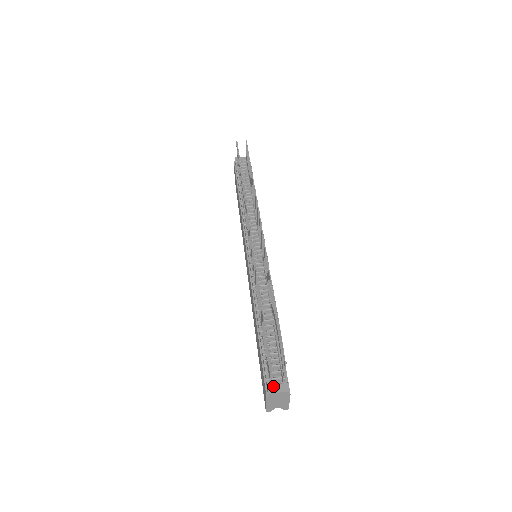
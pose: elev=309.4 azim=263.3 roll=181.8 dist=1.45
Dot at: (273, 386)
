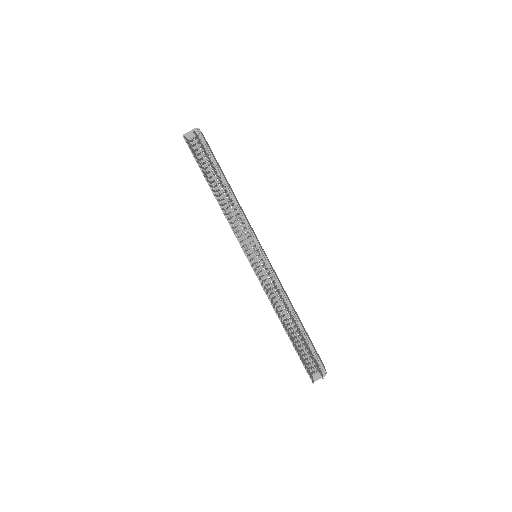
Dot at: (314, 376)
